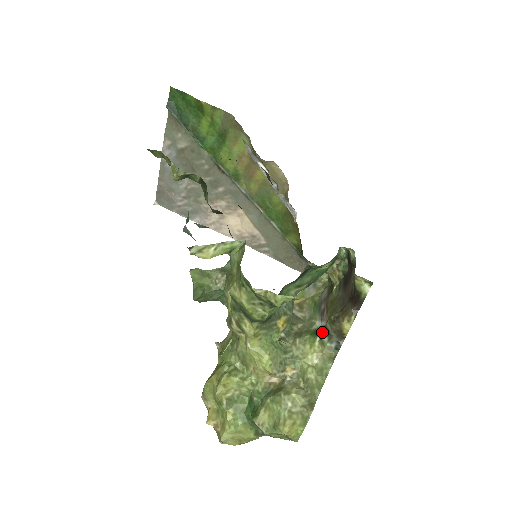
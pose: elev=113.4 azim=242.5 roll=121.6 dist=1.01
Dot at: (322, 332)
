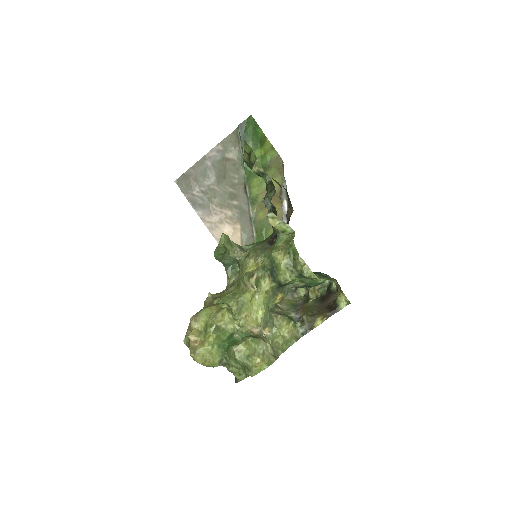
Dot at: (296, 320)
